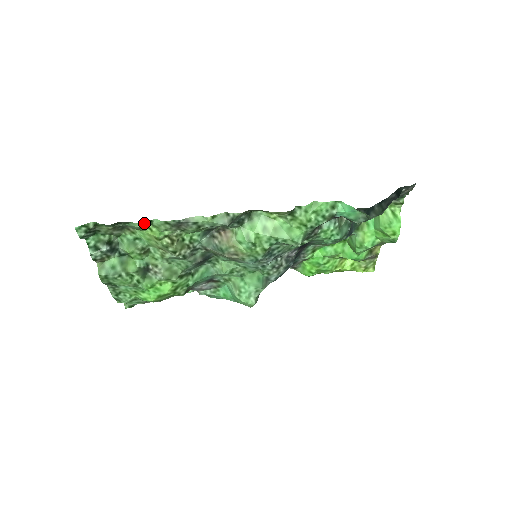
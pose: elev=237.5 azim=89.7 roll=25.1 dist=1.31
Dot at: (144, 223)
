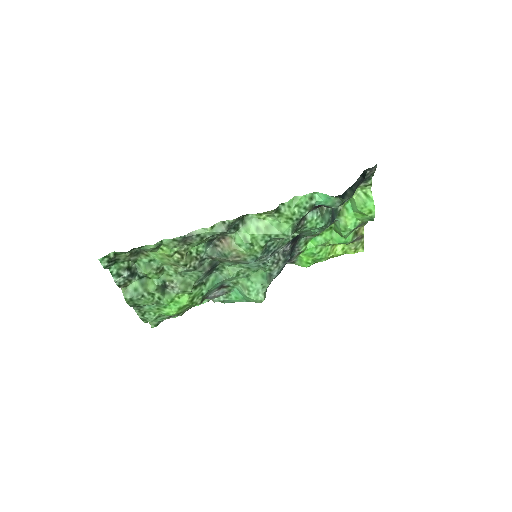
Dot at: (155, 244)
